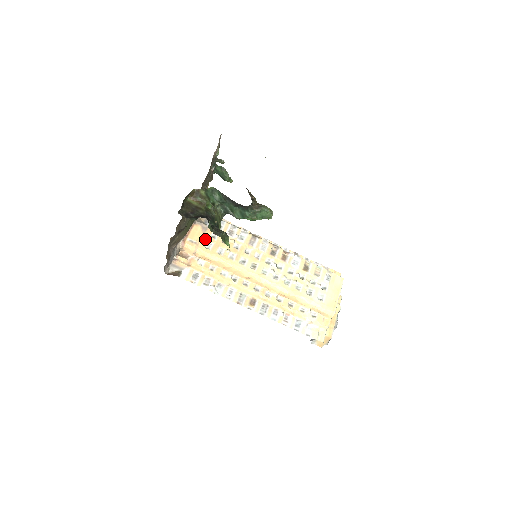
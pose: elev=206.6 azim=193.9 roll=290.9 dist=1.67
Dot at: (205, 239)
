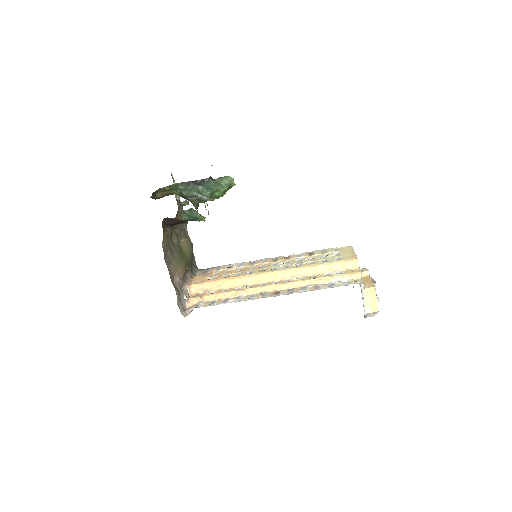
Dot at: (207, 277)
